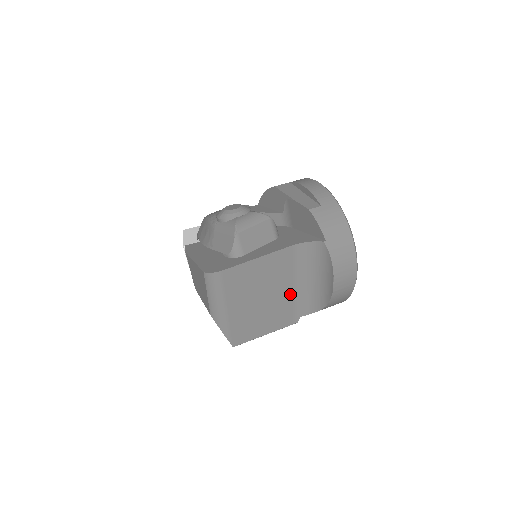
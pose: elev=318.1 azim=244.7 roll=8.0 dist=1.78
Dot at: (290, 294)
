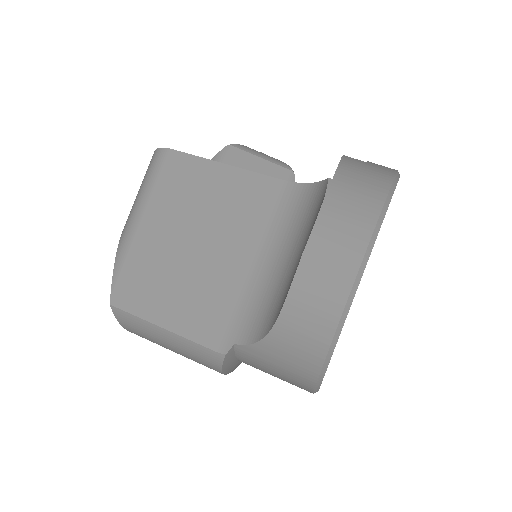
Dot at: (241, 277)
